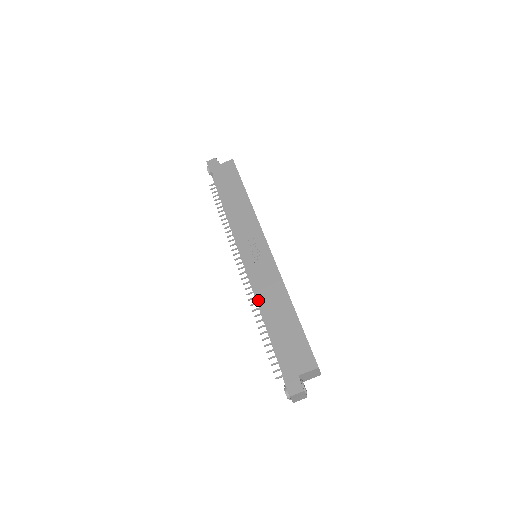
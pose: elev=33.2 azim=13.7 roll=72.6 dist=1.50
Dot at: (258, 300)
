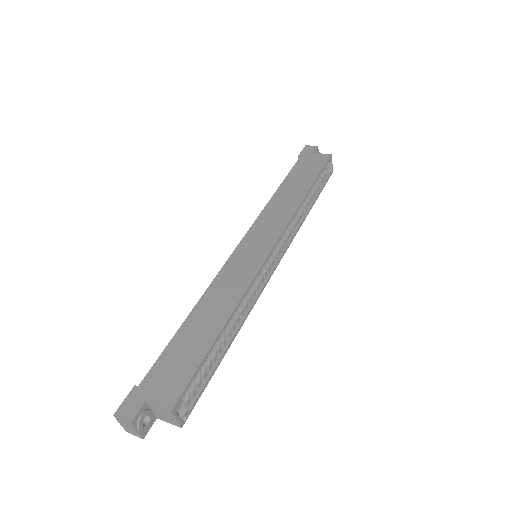
Dot at: (202, 295)
